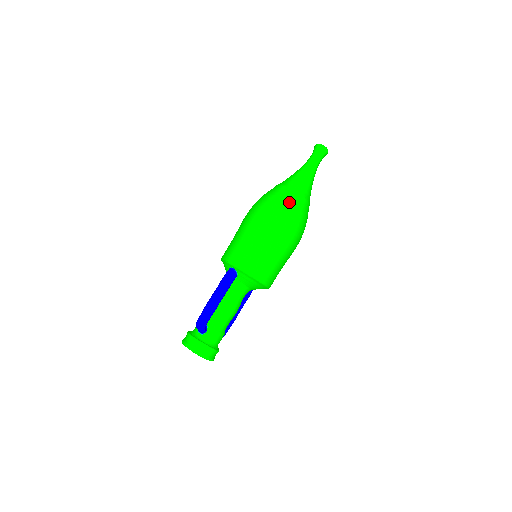
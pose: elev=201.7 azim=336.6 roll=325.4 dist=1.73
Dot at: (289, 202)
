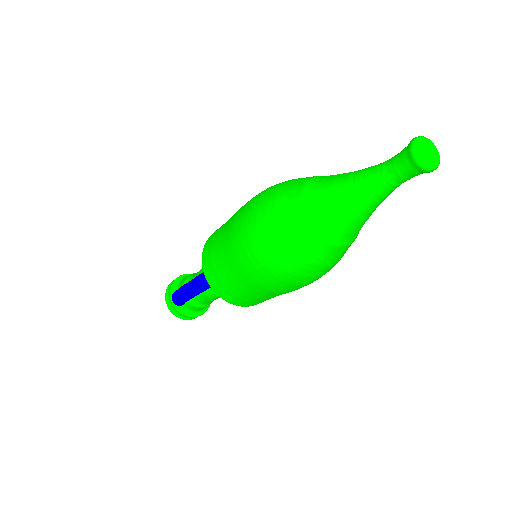
Dot at: (297, 253)
